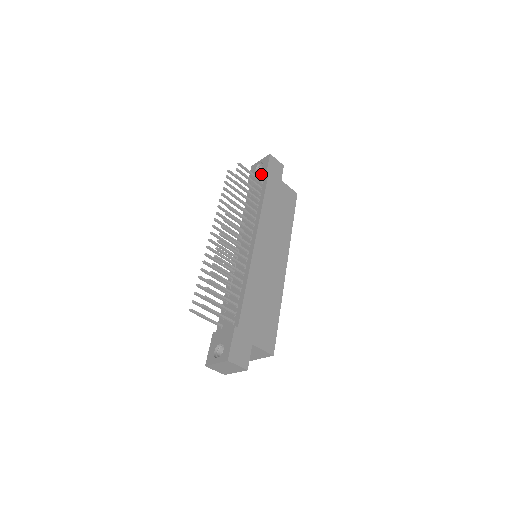
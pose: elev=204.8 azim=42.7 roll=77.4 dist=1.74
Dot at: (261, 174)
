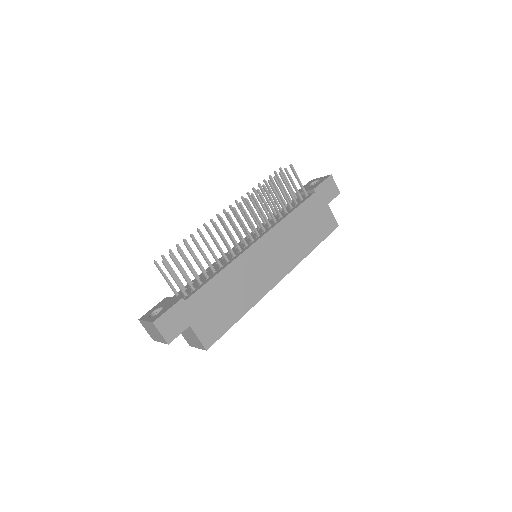
Dot at: (311, 188)
